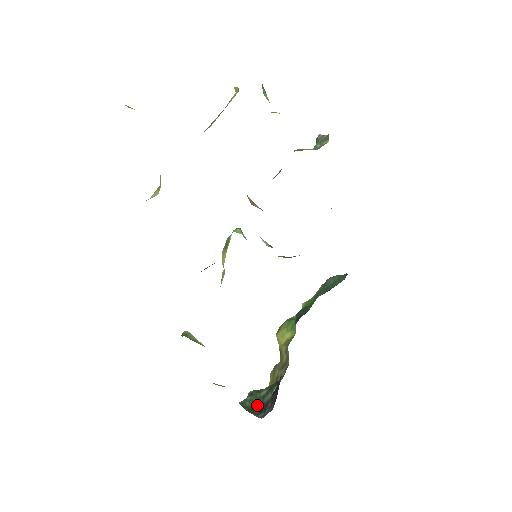
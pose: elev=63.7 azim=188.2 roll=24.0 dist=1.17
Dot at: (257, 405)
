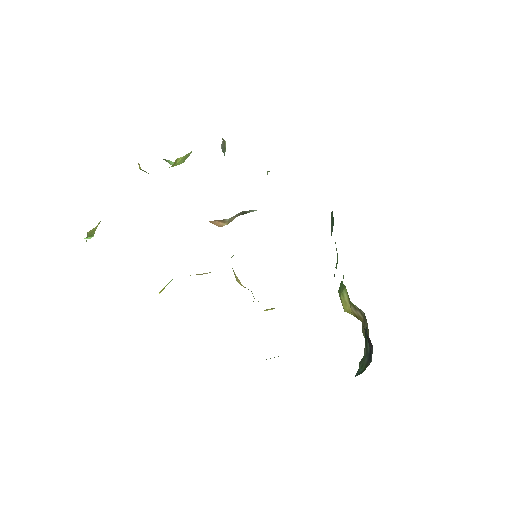
Dot at: (366, 362)
